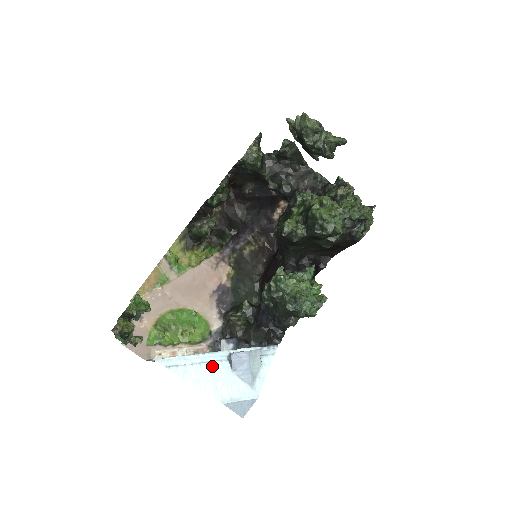
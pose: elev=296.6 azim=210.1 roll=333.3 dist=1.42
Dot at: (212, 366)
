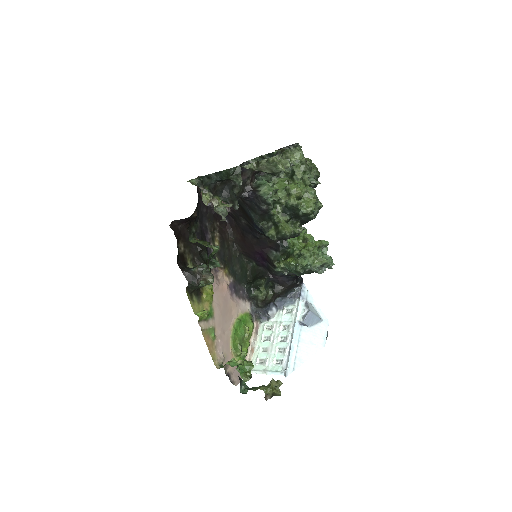
Dot at: (302, 339)
